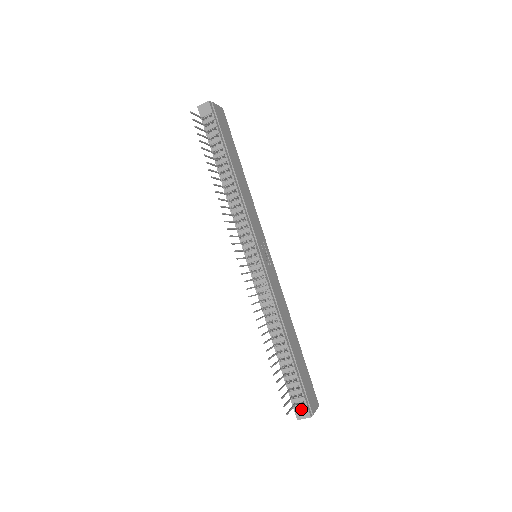
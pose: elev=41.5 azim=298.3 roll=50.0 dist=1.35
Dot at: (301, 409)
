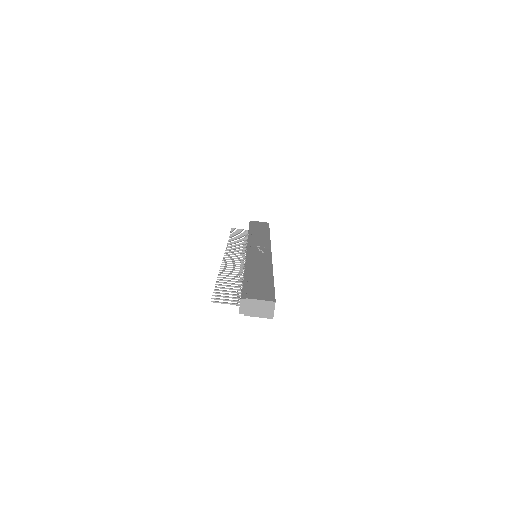
Dot at: occluded
